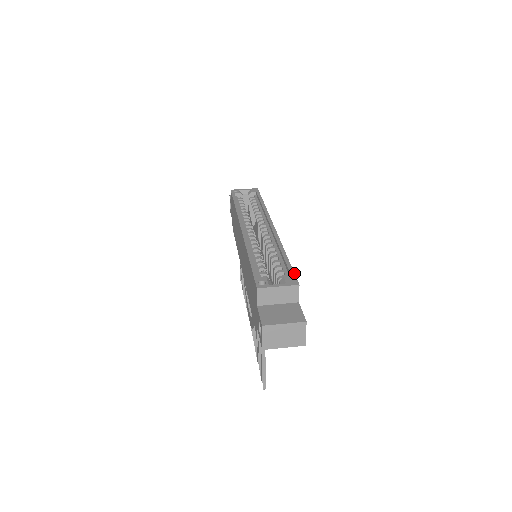
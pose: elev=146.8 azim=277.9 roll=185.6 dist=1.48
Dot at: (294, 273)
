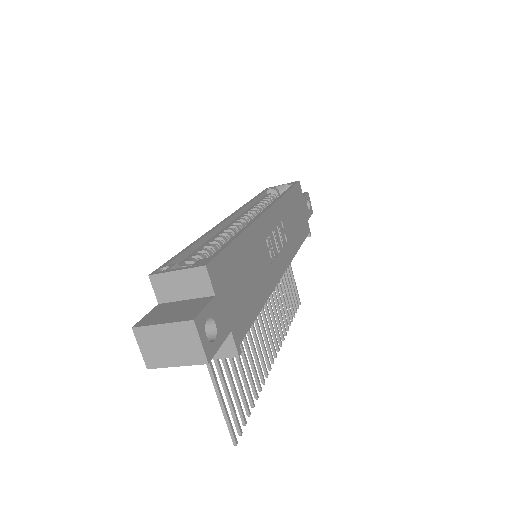
Dot at: (218, 253)
